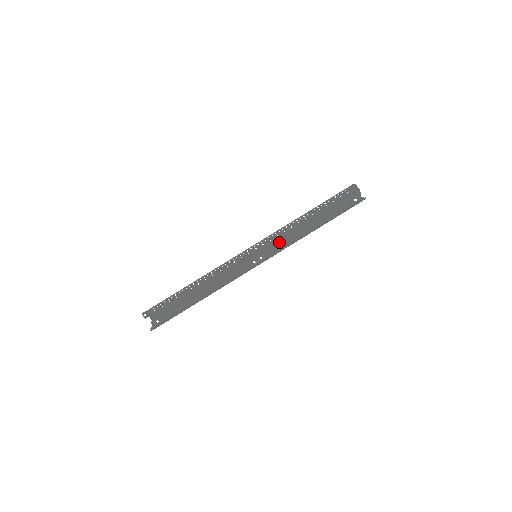
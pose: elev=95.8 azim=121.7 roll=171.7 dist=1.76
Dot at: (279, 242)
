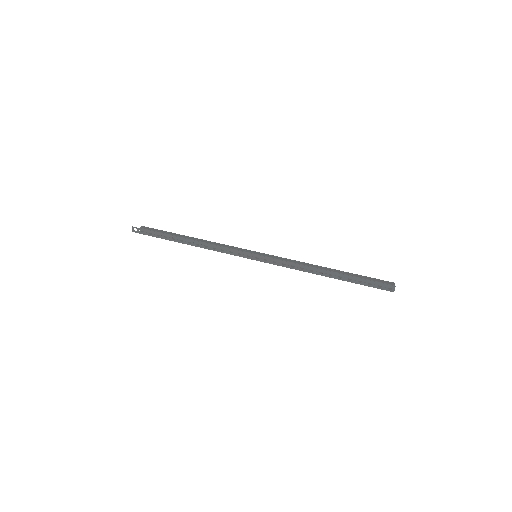
Dot at: (284, 264)
